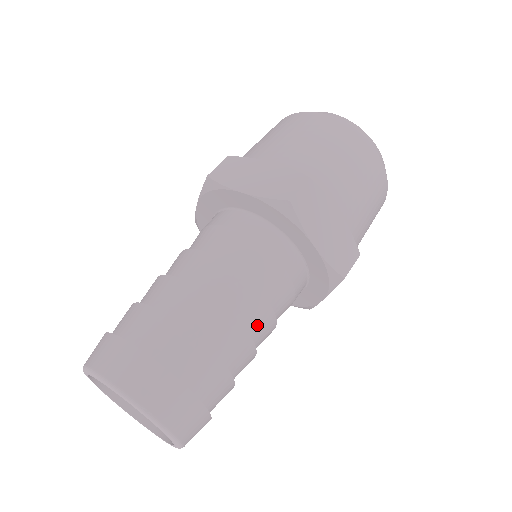
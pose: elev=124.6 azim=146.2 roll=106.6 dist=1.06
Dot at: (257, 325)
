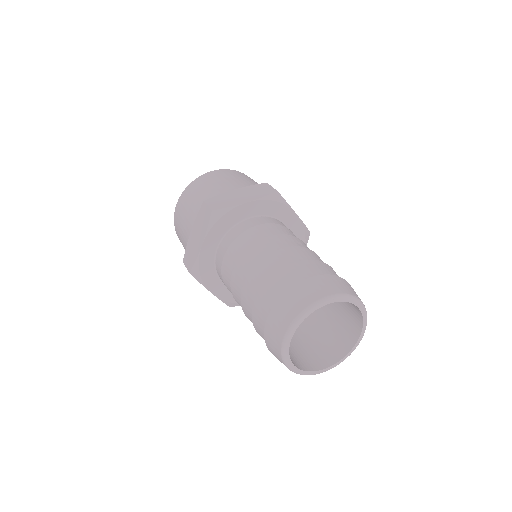
Dot at: occluded
